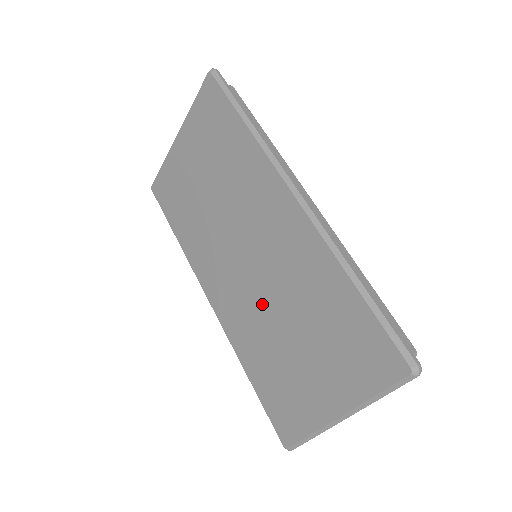
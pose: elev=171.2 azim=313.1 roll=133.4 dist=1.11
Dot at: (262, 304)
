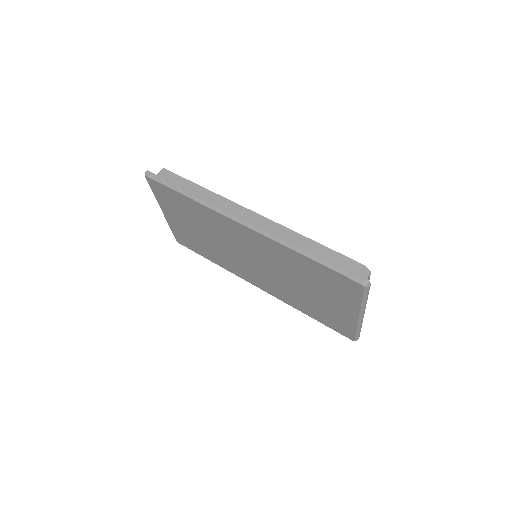
Dot at: (280, 280)
